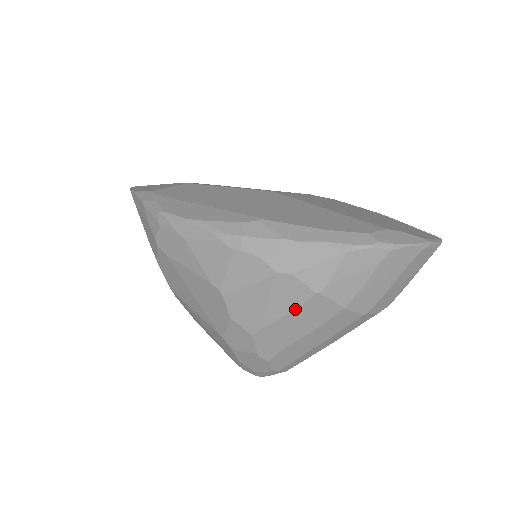
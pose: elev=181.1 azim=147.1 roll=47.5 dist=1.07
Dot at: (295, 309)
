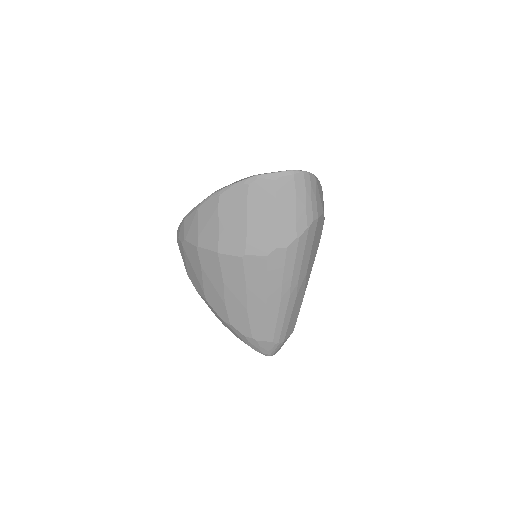
Dot at: (200, 266)
